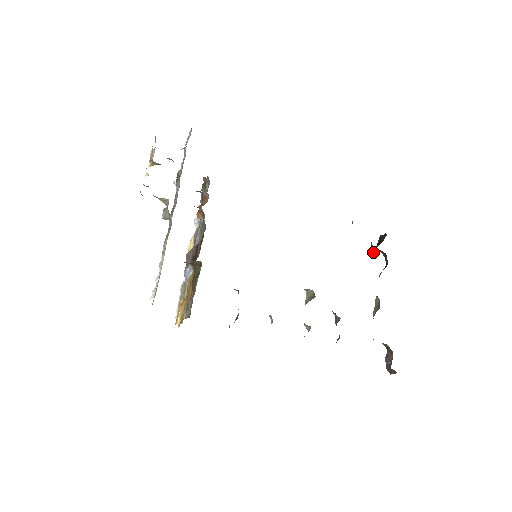
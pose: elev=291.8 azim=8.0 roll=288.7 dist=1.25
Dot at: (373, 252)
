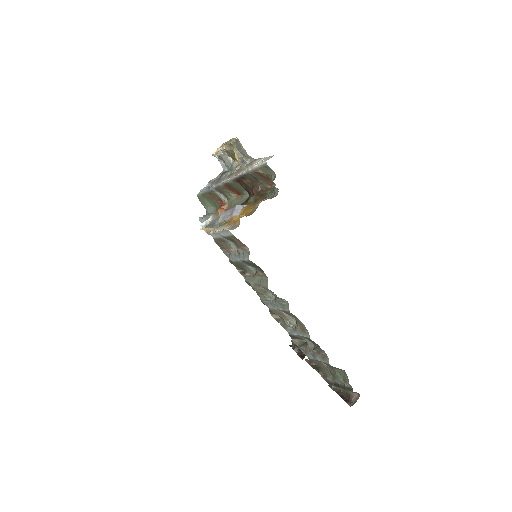
Dot at: occluded
